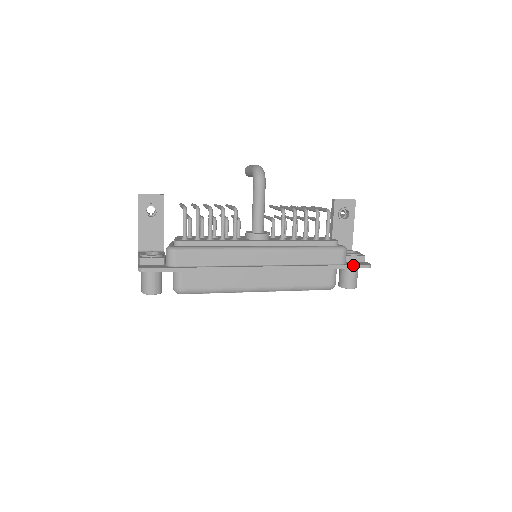
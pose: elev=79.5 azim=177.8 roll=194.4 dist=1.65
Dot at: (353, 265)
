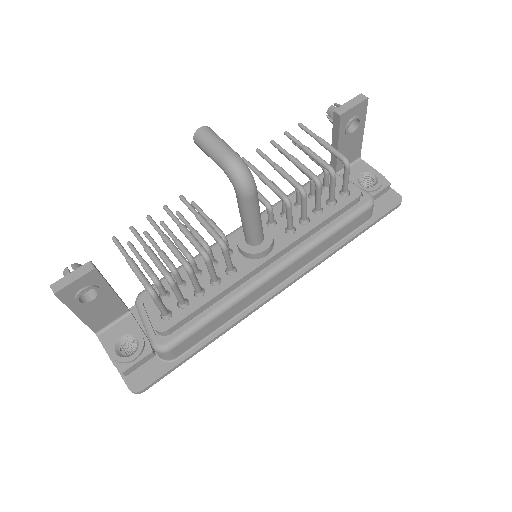
Dot at: (384, 215)
